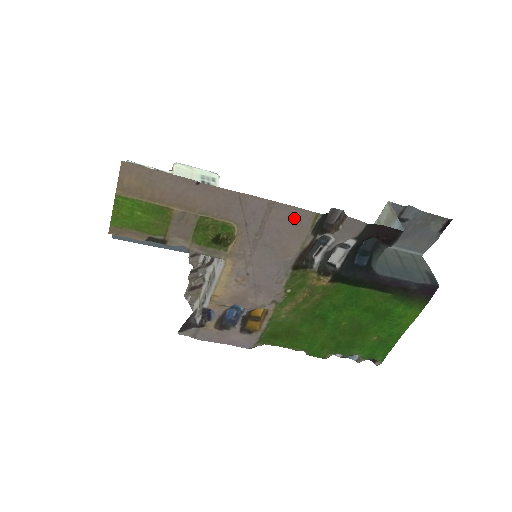
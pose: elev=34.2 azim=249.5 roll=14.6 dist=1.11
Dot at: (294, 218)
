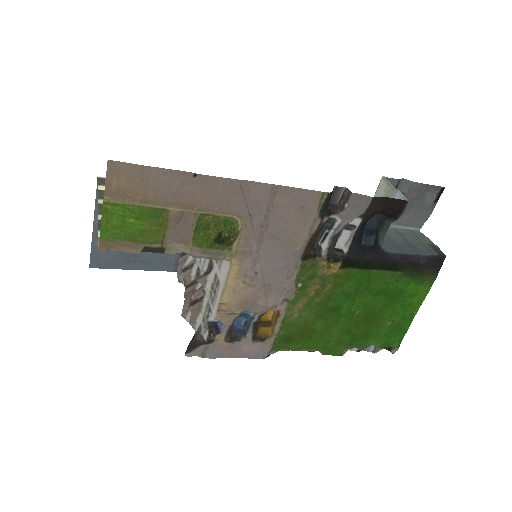
Dot at: (300, 201)
